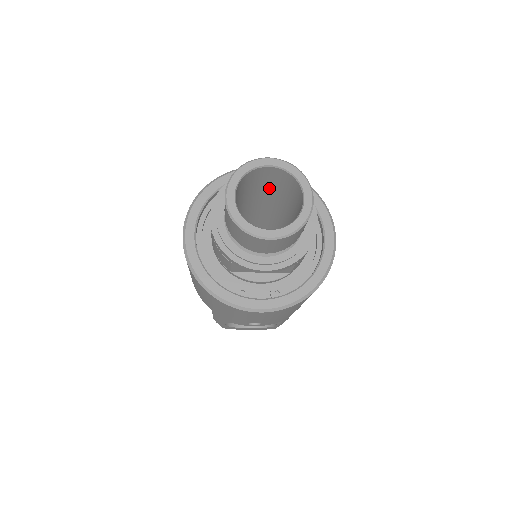
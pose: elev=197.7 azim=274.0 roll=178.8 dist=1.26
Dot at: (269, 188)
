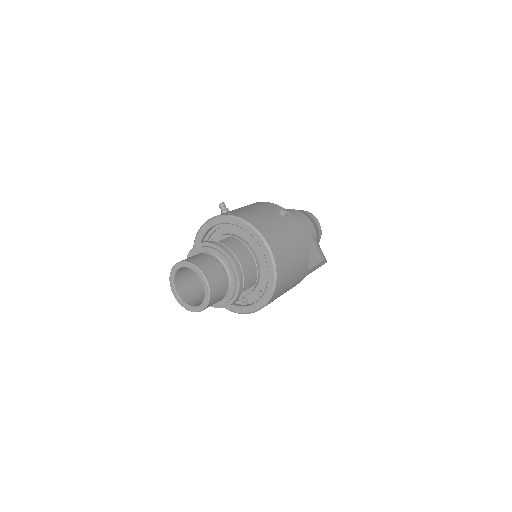
Dot at: occluded
